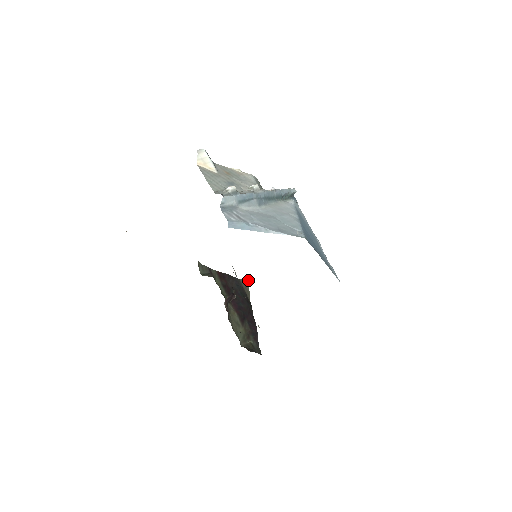
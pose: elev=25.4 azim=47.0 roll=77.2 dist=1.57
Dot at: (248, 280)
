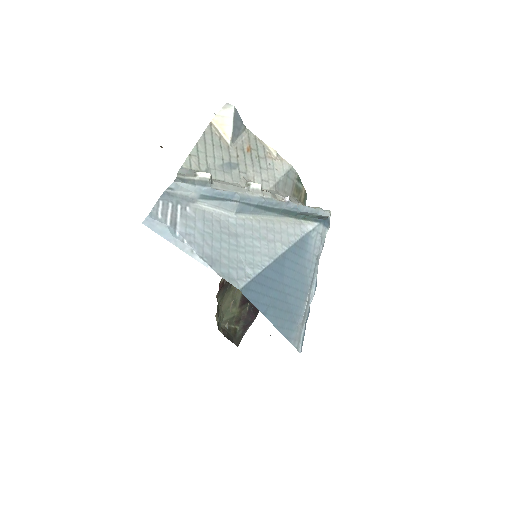
Dot at: occluded
